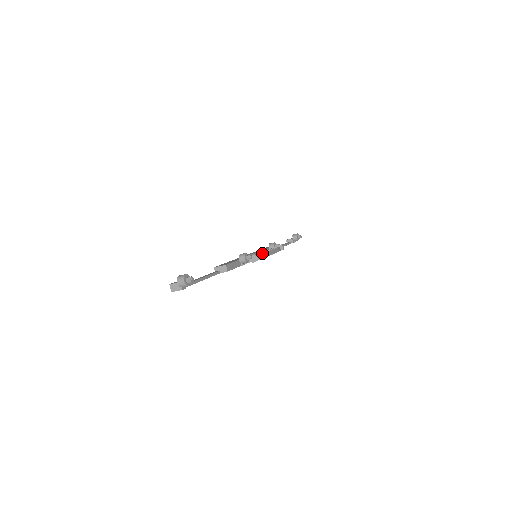
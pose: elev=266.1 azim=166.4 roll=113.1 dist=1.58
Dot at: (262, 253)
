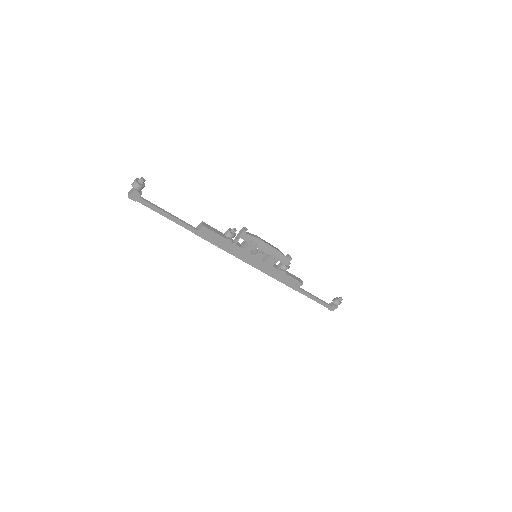
Dot at: occluded
